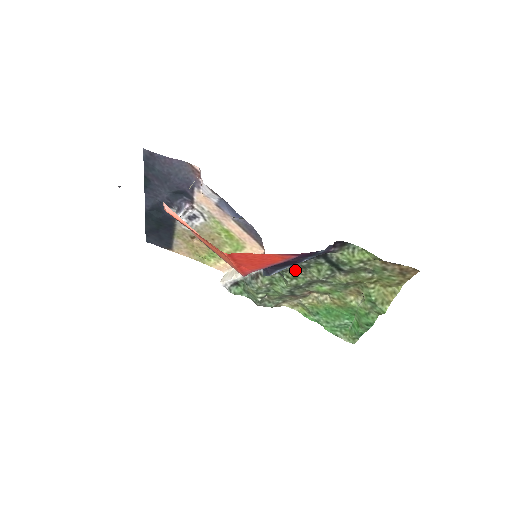
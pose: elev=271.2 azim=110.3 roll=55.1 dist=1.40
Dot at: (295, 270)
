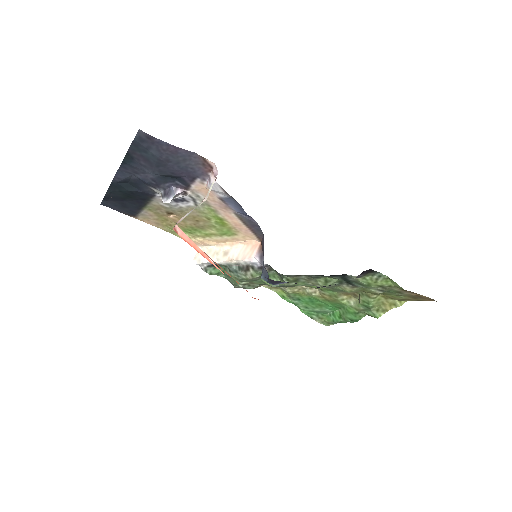
Dot at: (299, 276)
